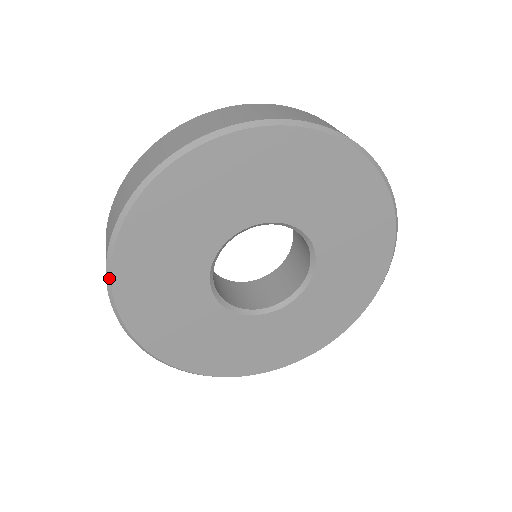
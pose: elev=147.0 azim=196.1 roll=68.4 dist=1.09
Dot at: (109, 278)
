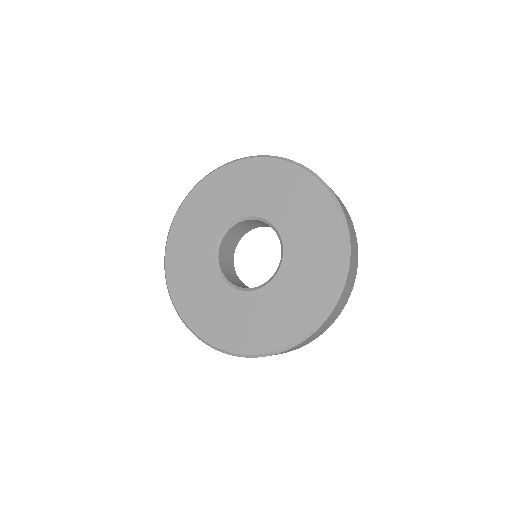
Dot at: (189, 328)
